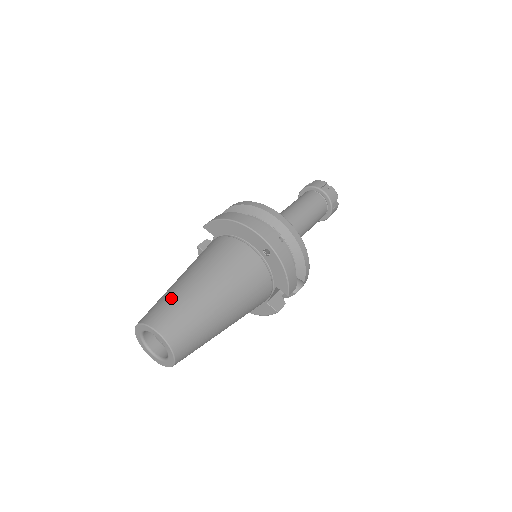
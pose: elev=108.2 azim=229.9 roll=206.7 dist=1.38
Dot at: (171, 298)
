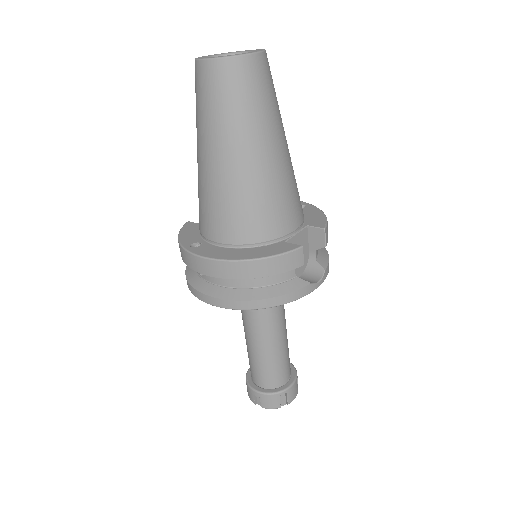
Dot at: occluded
